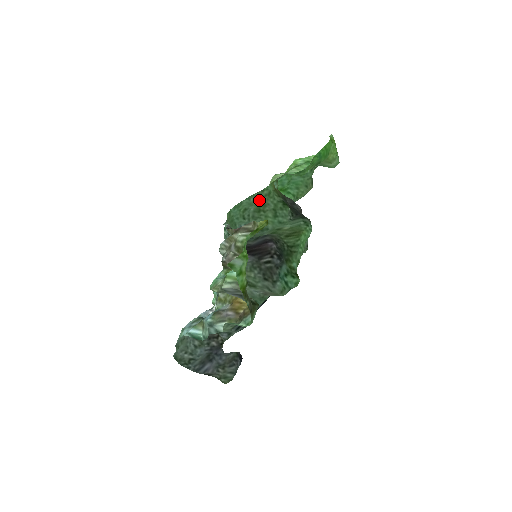
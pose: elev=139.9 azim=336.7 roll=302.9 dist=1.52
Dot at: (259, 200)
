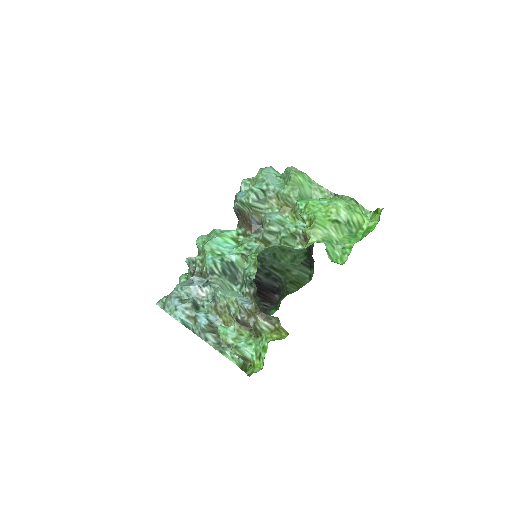
Dot at: (289, 247)
